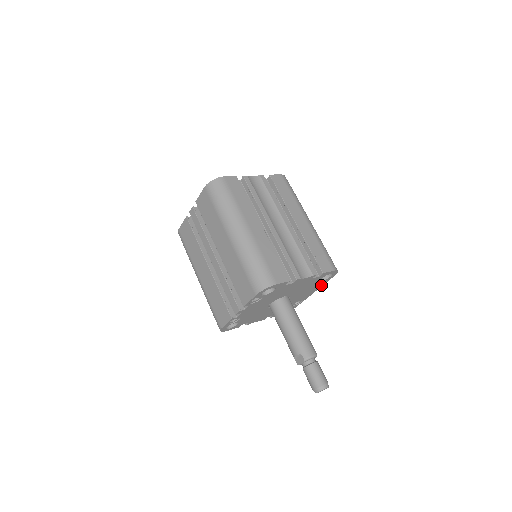
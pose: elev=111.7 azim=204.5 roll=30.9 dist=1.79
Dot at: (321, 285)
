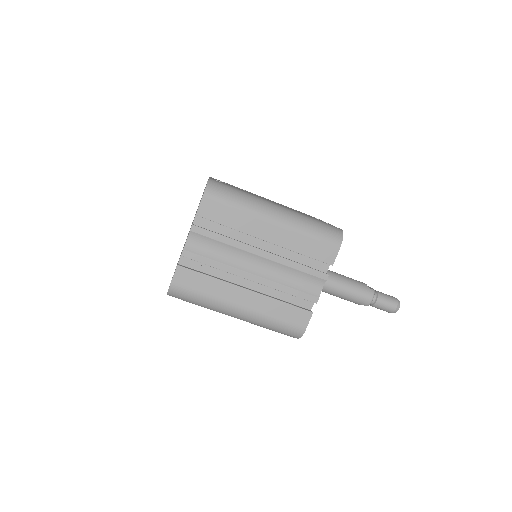
Dot at: occluded
